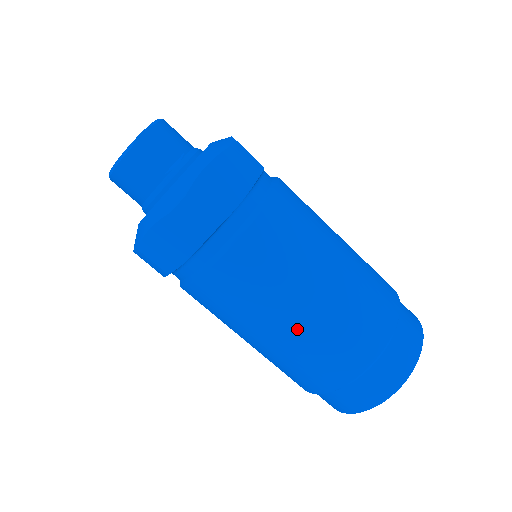
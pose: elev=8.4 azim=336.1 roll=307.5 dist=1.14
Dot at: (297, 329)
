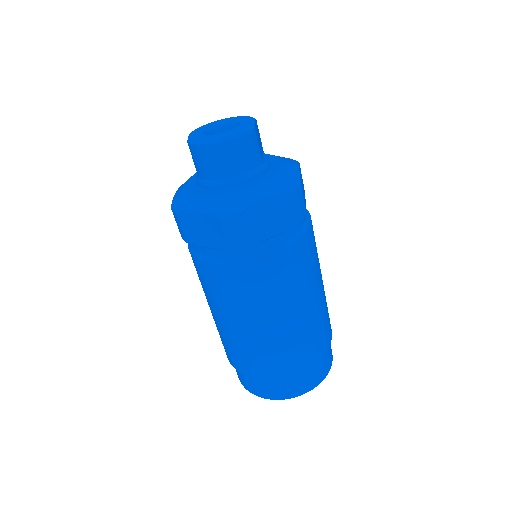
Dot at: (310, 312)
